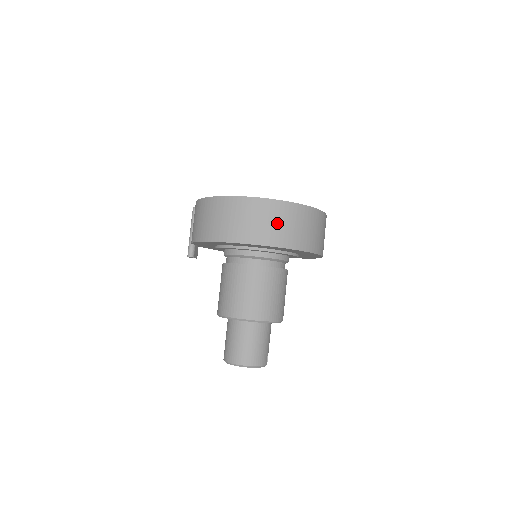
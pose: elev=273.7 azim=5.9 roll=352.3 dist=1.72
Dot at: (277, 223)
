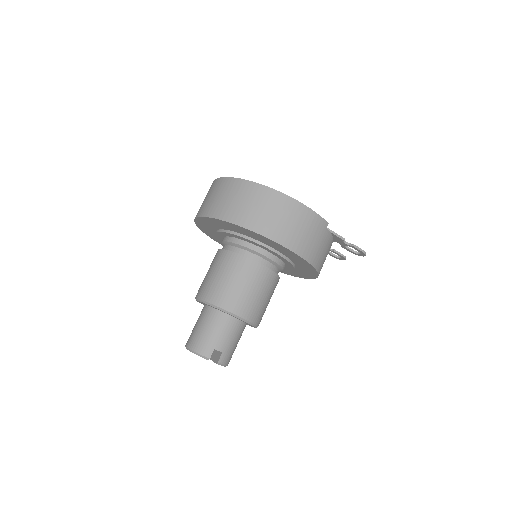
Dot at: (219, 197)
